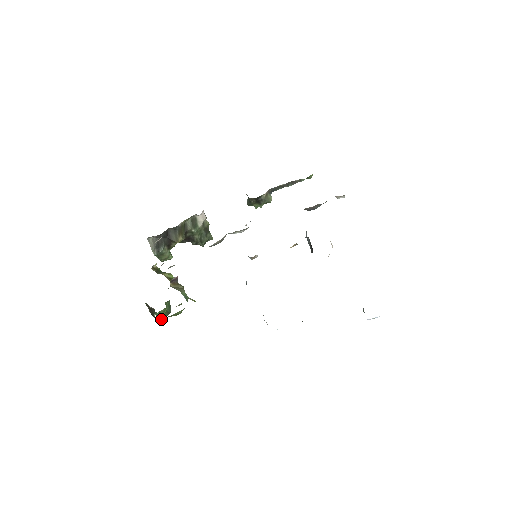
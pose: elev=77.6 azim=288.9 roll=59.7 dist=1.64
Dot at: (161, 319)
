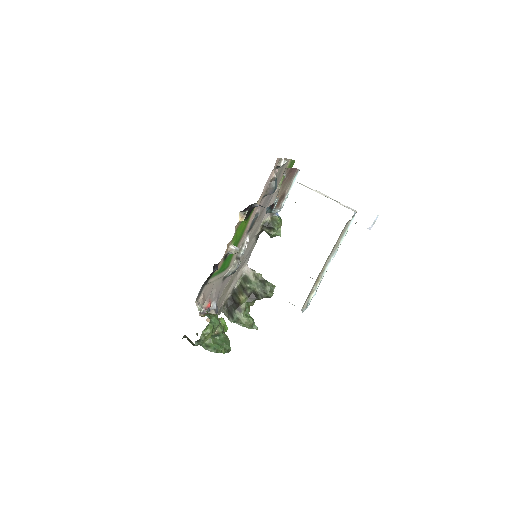
Dot at: (212, 351)
